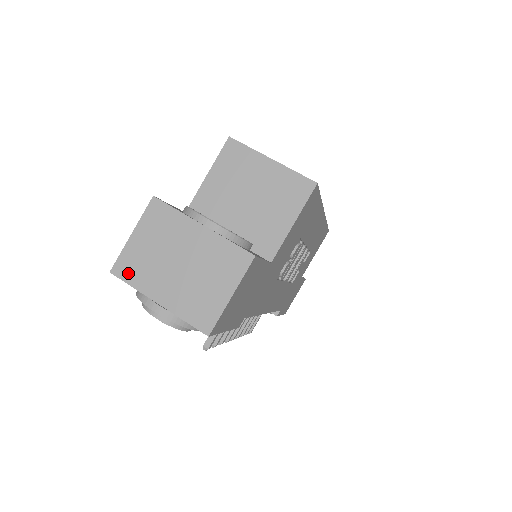
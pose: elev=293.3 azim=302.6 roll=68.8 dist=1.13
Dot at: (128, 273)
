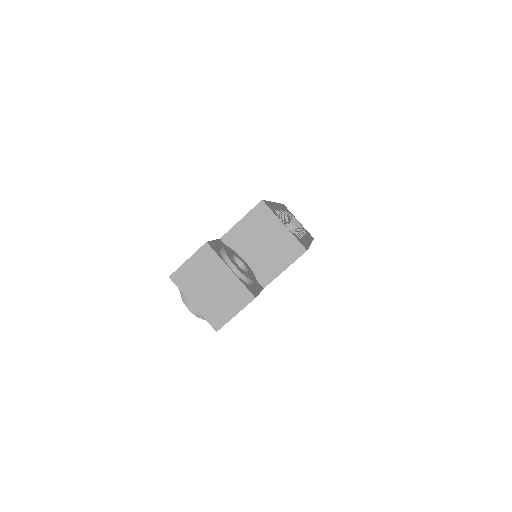
Dot at: (180, 281)
